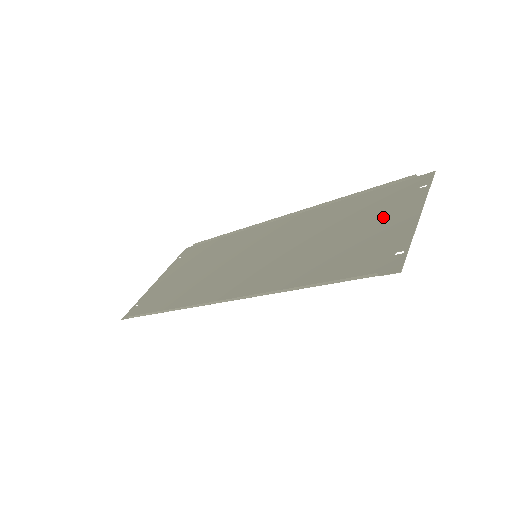
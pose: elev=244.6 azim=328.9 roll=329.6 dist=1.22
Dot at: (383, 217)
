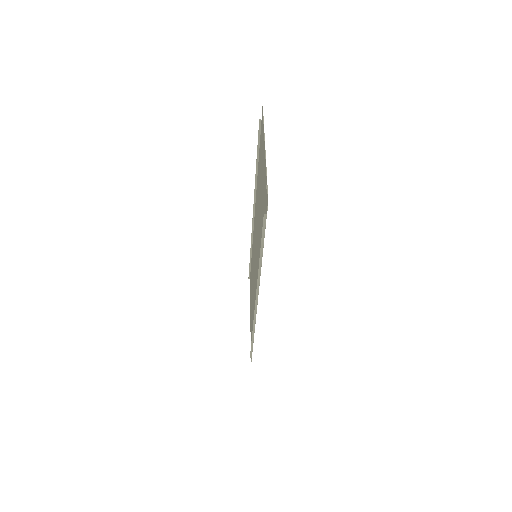
Dot at: (262, 168)
